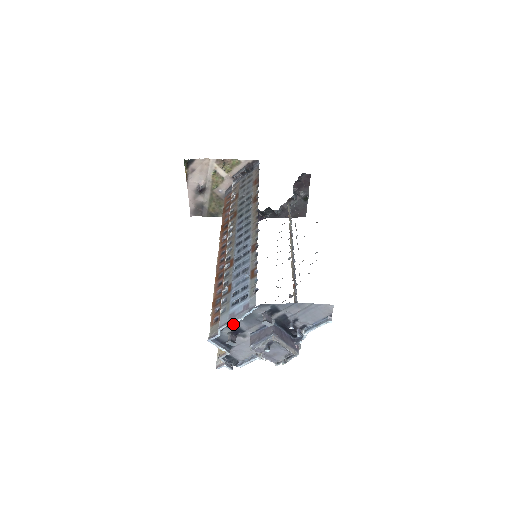
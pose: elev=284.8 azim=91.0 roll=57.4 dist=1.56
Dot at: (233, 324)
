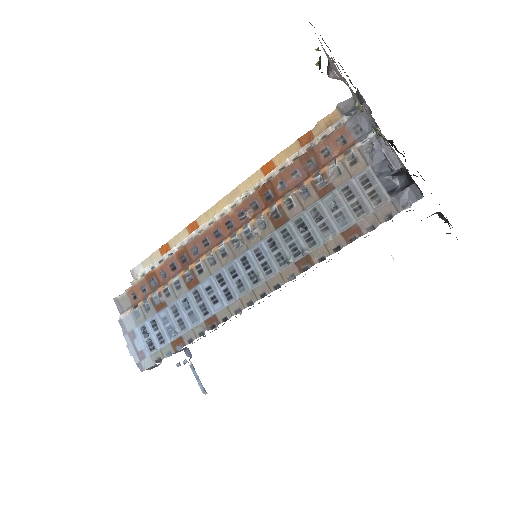
Dot at: occluded
